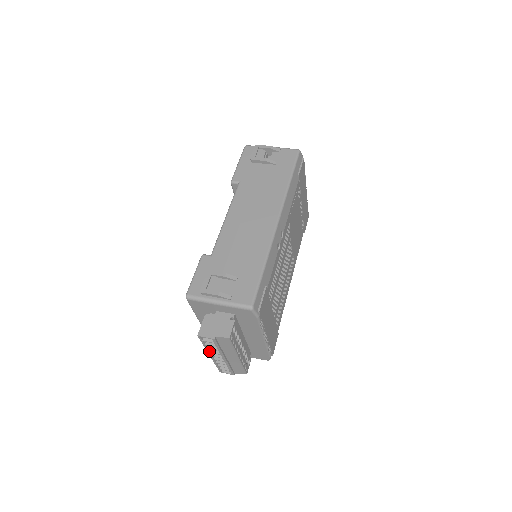
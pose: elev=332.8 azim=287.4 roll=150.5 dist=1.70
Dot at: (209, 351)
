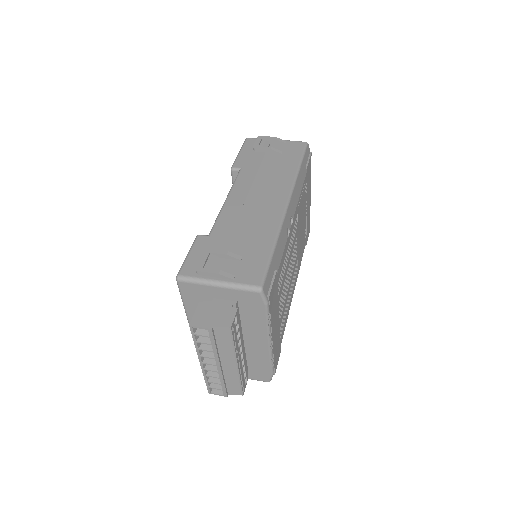
Dot at: (200, 354)
